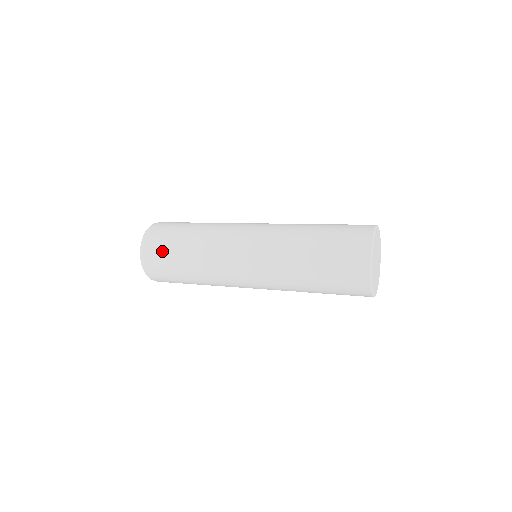
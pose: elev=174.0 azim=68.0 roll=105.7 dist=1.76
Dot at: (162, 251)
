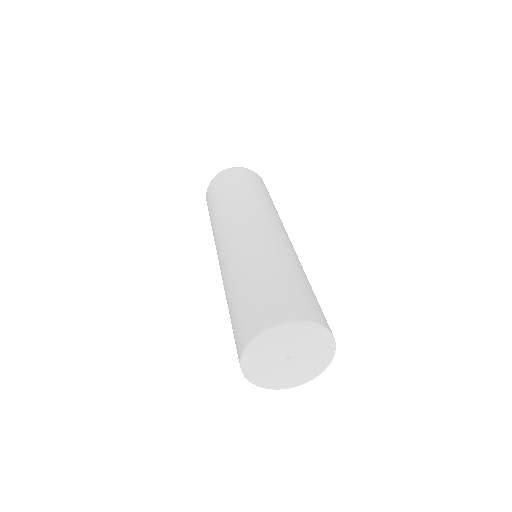
Dot at: (218, 187)
